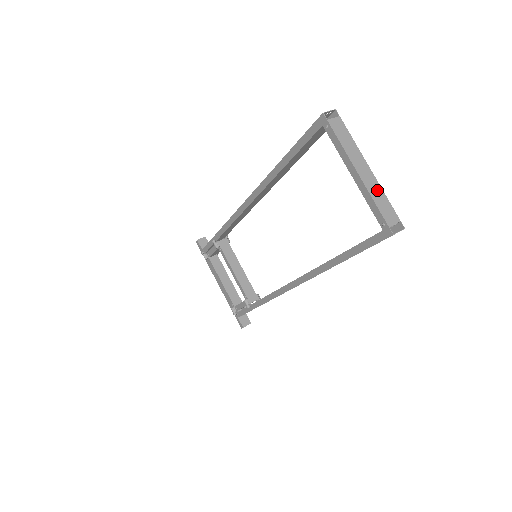
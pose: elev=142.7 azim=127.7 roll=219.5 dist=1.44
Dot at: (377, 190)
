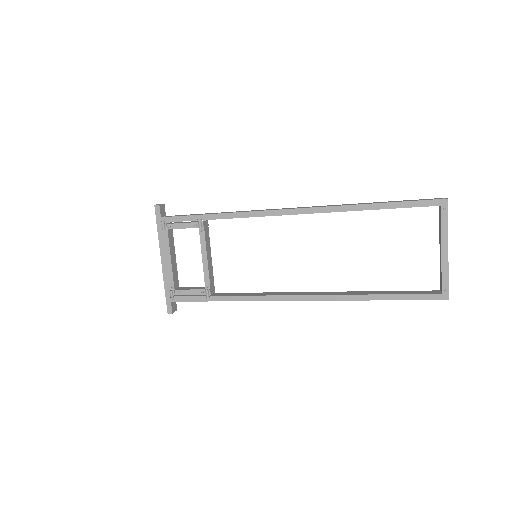
Dot at: occluded
